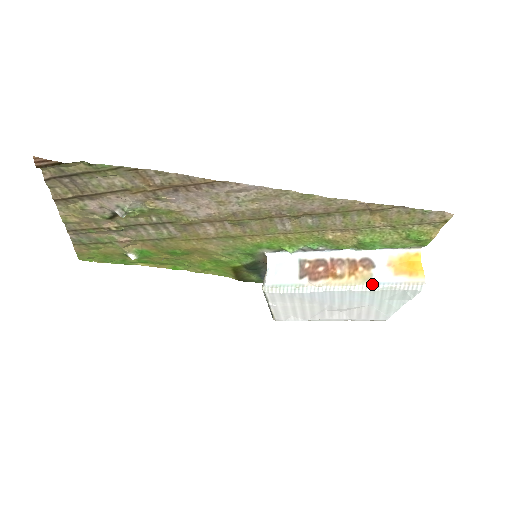
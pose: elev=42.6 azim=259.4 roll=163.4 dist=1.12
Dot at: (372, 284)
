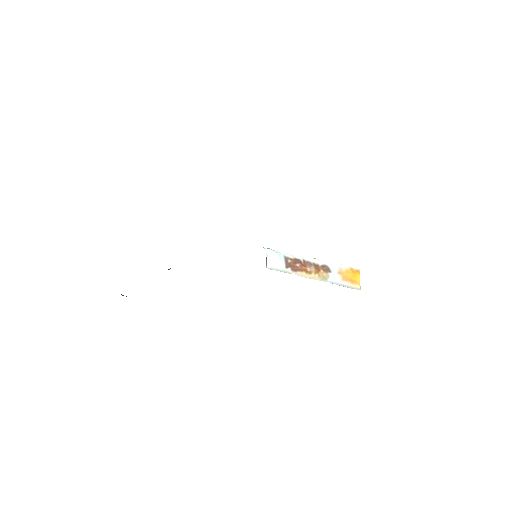
Dot at: occluded
